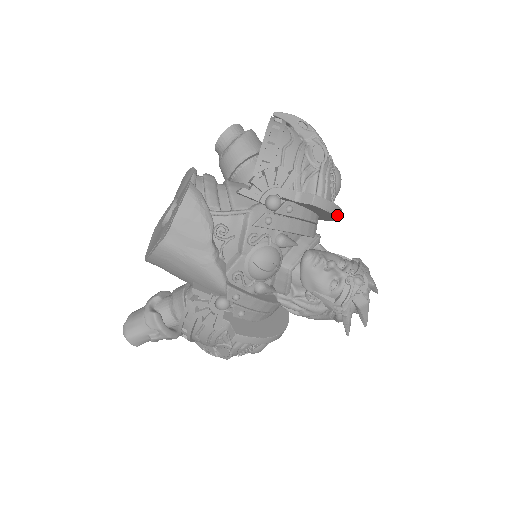
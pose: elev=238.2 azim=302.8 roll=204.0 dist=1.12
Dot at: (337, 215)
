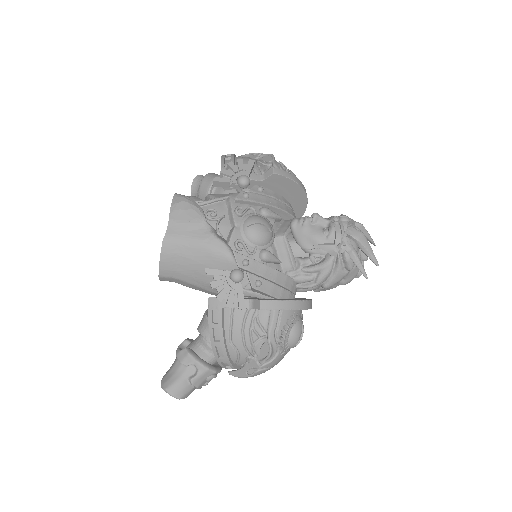
Dot at: (301, 186)
